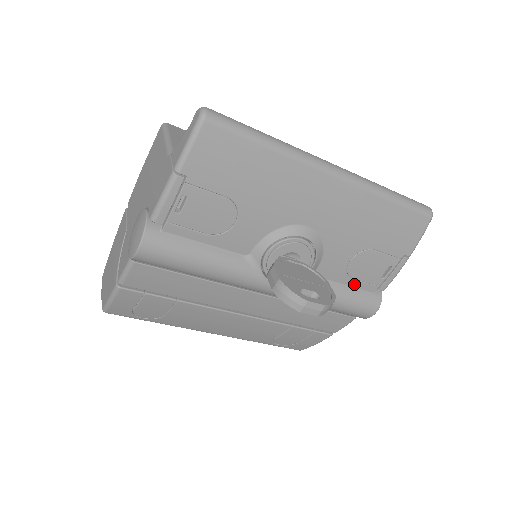
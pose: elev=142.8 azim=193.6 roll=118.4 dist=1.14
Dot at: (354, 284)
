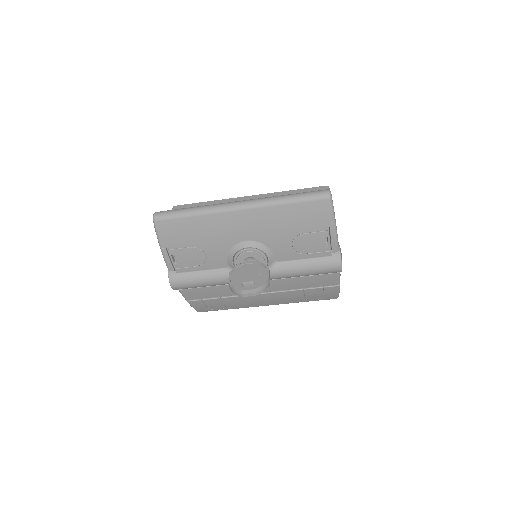
Dot at: (310, 256)
